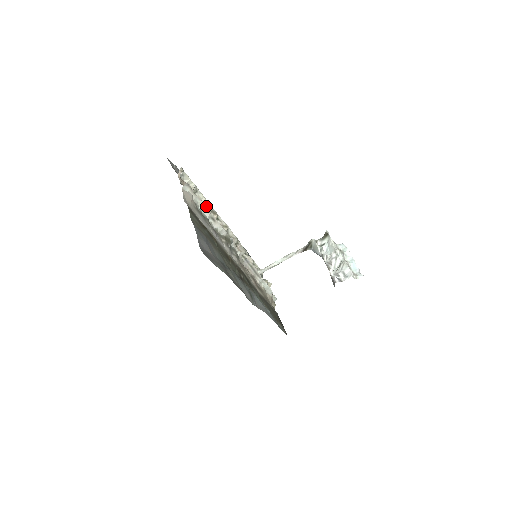
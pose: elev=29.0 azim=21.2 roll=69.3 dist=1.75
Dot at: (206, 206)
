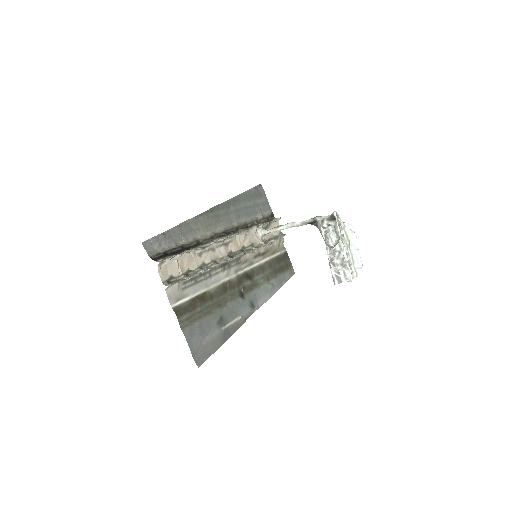
Dot at: occluded
